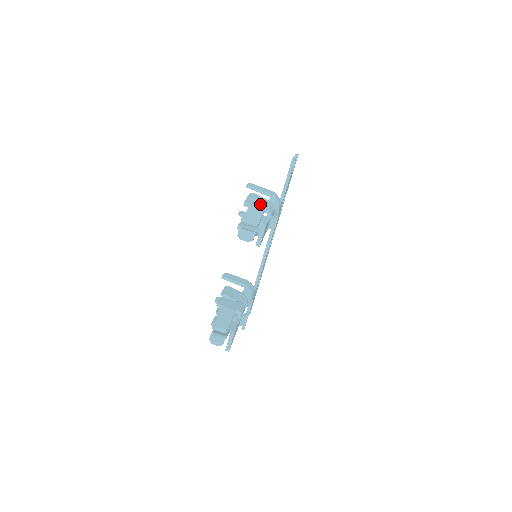
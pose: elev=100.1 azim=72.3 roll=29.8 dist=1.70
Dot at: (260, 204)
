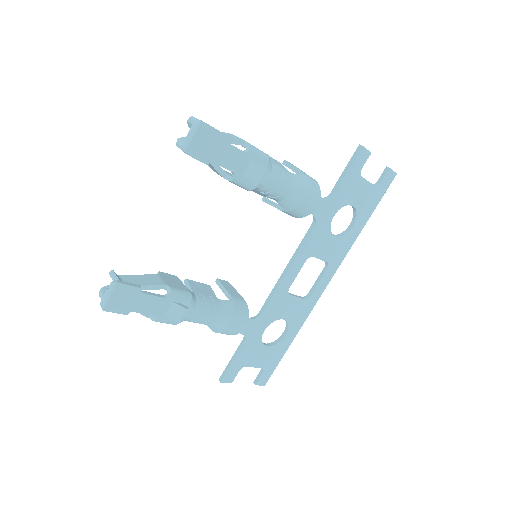
Dot at: occluded
